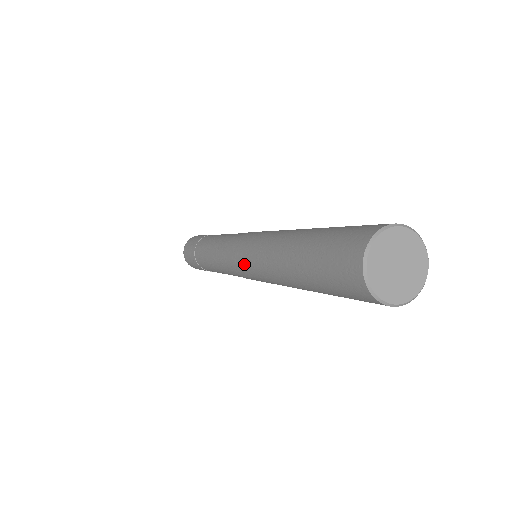
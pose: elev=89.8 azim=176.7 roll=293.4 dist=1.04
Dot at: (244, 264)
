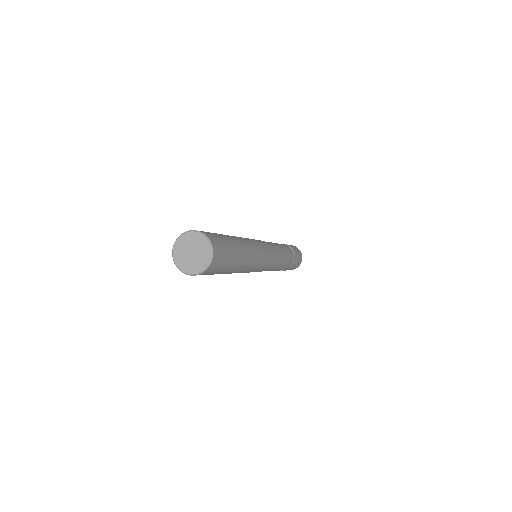
Dot at: occluded
